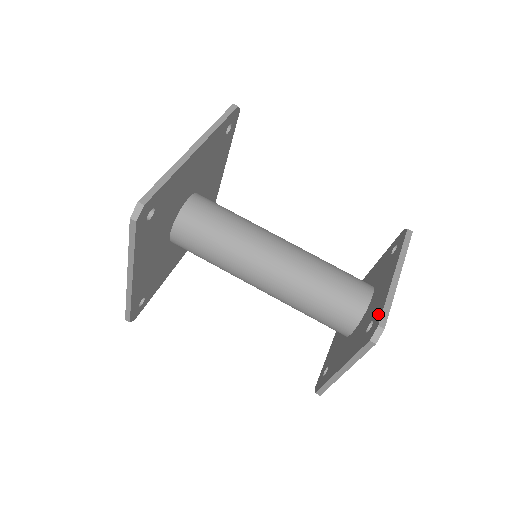
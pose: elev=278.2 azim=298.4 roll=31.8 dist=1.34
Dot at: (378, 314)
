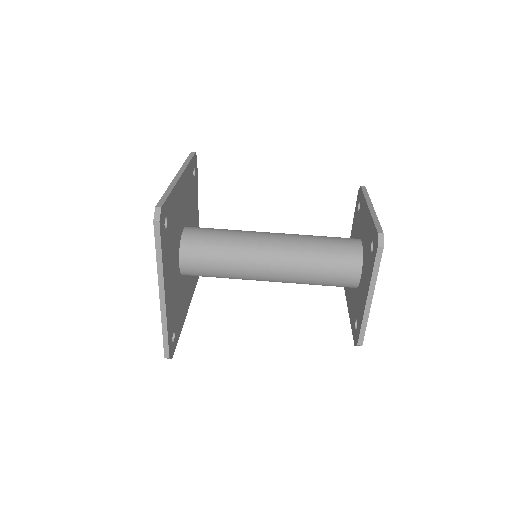
Dot at: (373, 232)
